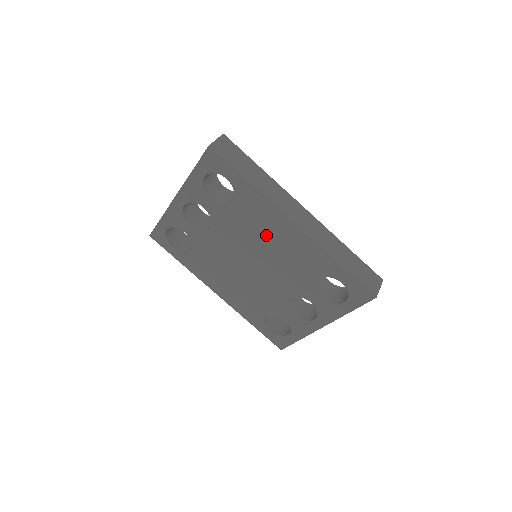
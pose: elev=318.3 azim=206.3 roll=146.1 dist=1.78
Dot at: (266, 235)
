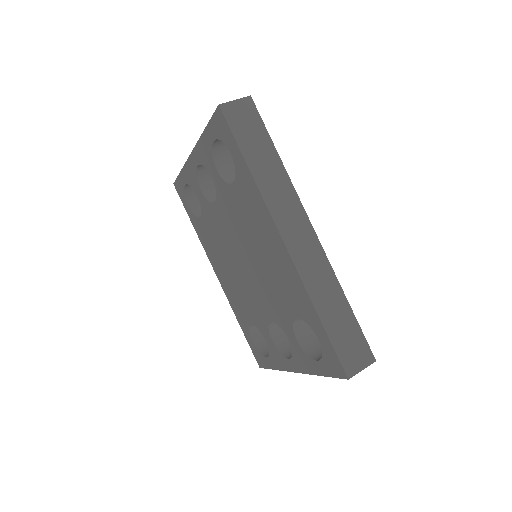
Dot at: (258, 239)
